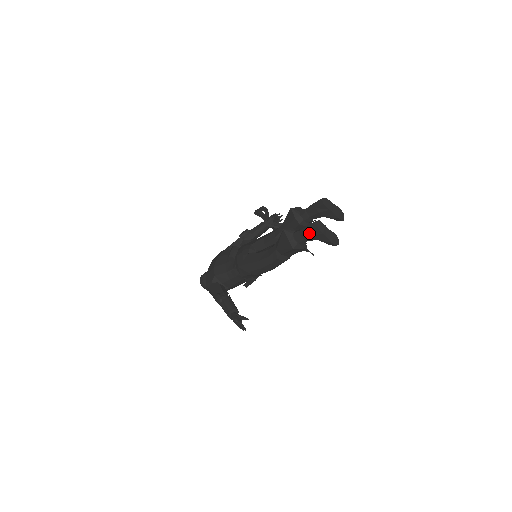
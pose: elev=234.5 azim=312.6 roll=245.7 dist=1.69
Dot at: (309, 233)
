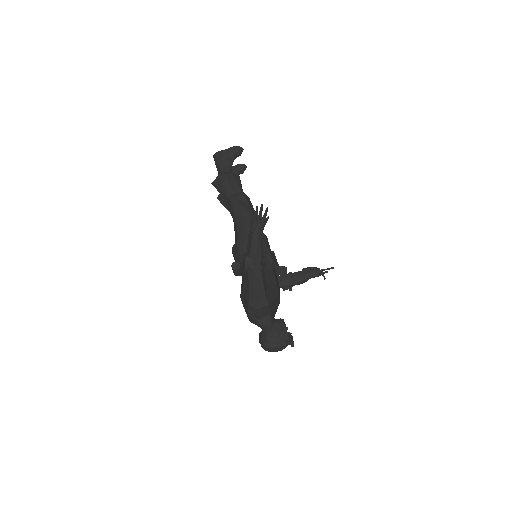
Dot at: (219, 161)
